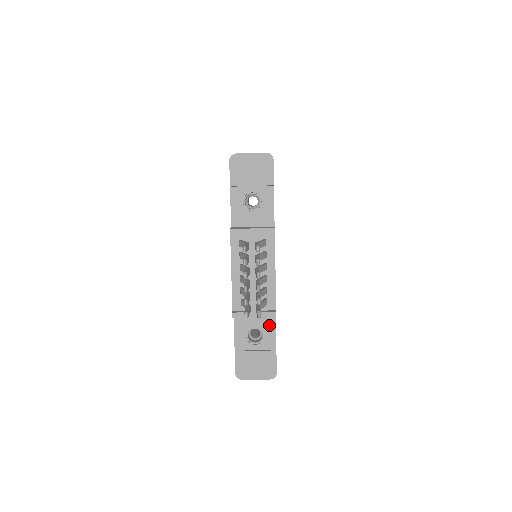
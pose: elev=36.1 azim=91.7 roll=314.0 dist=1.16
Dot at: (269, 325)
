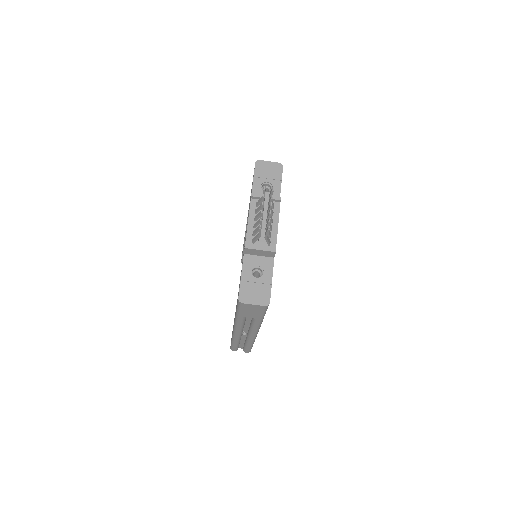
Dot at: (268, 266)
